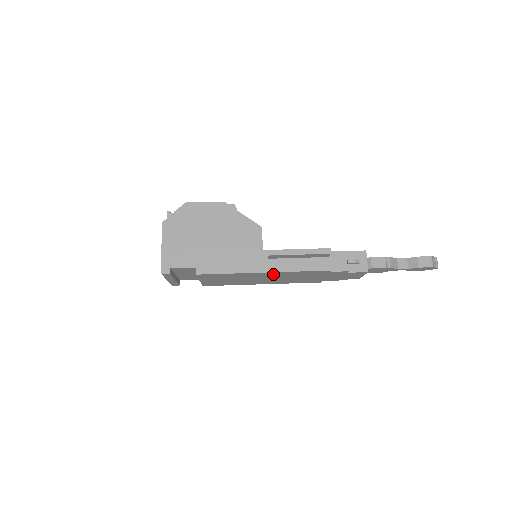
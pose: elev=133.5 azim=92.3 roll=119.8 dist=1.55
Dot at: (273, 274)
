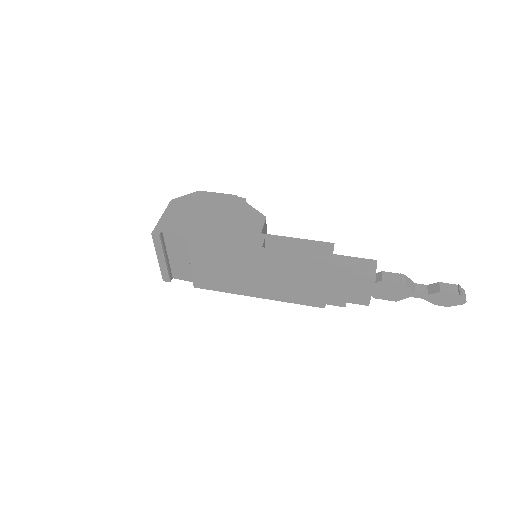
Dot at: (267, 260)
